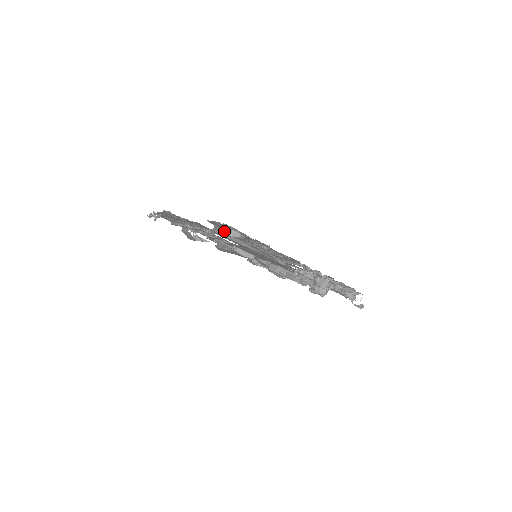
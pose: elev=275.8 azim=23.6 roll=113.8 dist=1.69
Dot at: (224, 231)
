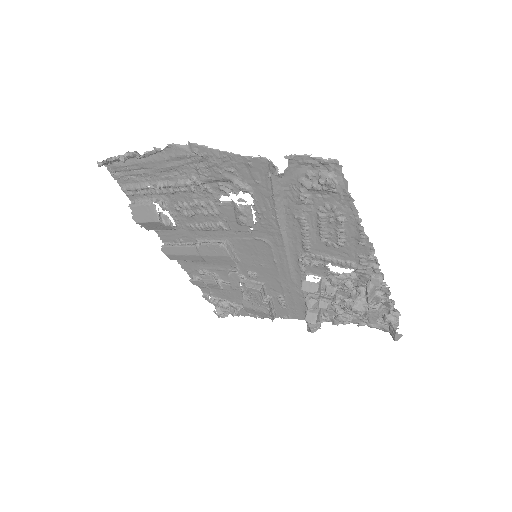
Dot at: (283, 187)
